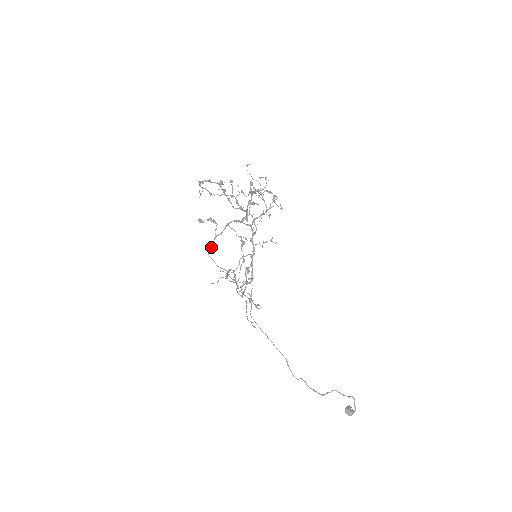
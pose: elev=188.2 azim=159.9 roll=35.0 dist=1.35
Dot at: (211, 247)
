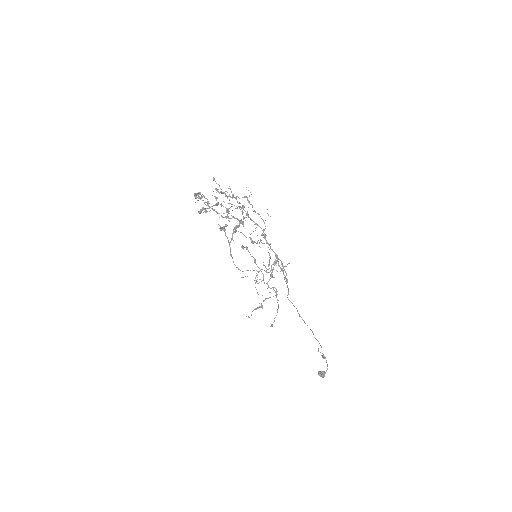
Dot at: (230, 255)
